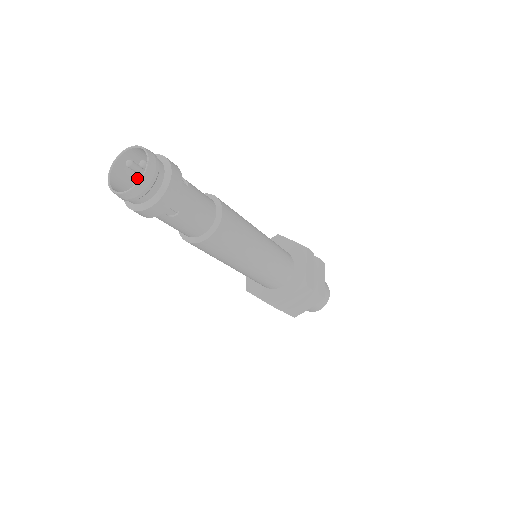
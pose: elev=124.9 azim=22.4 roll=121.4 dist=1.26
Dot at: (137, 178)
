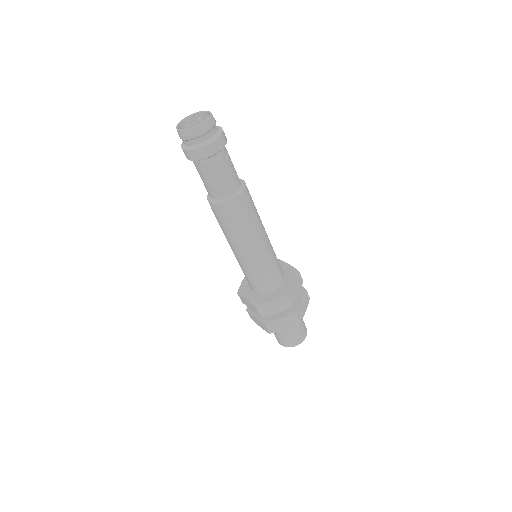
Dot at: occluded
